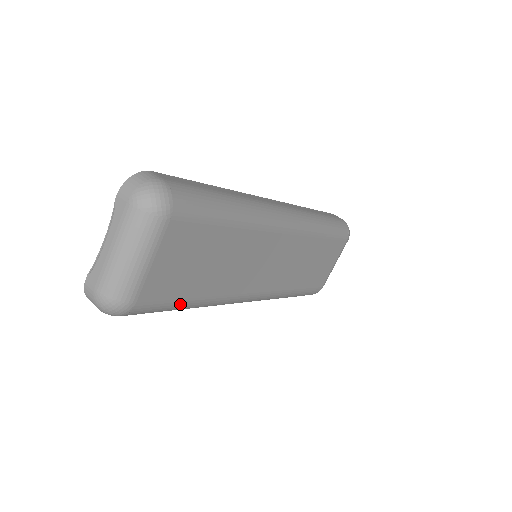
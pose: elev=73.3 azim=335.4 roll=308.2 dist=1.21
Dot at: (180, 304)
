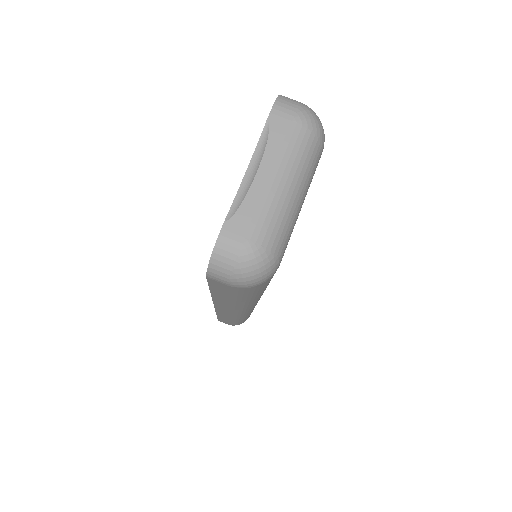
Dot at: occluded
